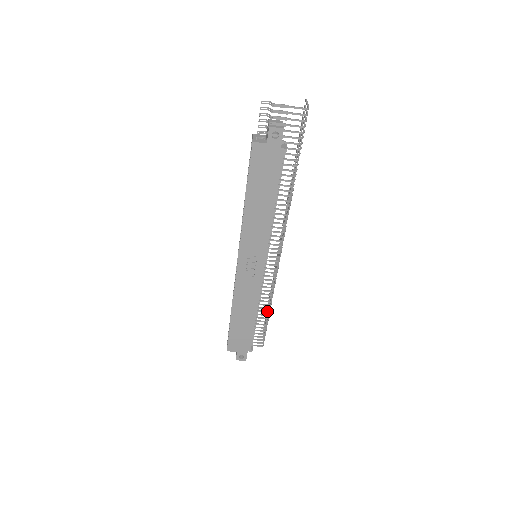
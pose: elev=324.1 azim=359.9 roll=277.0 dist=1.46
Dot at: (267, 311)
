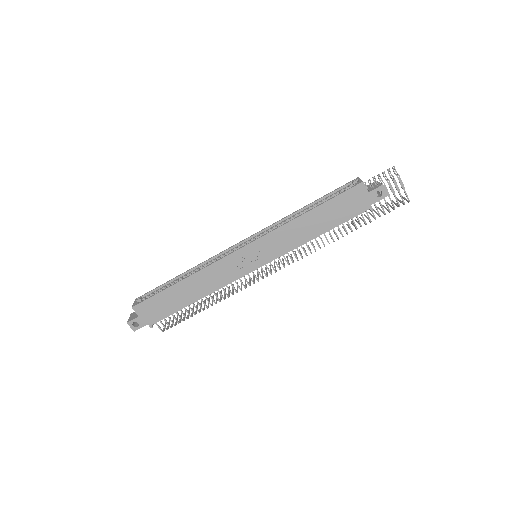
Dot at: (207, 306)
